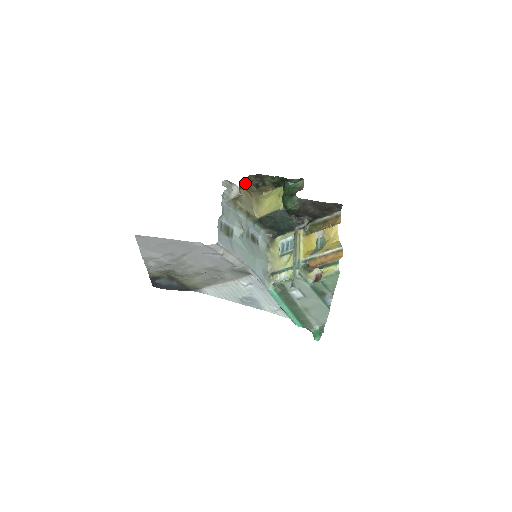
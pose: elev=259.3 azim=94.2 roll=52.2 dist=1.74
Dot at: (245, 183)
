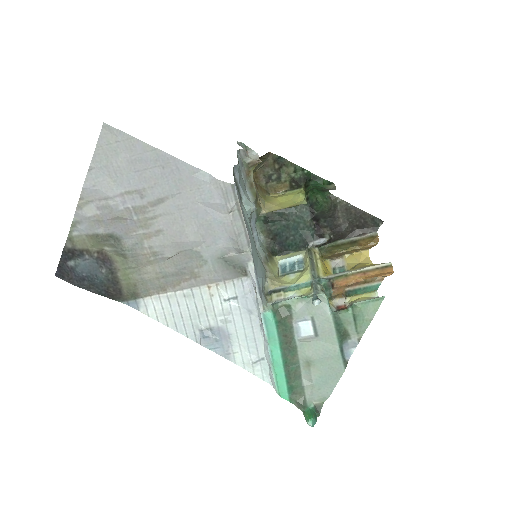
Dot at: (259, 164)
